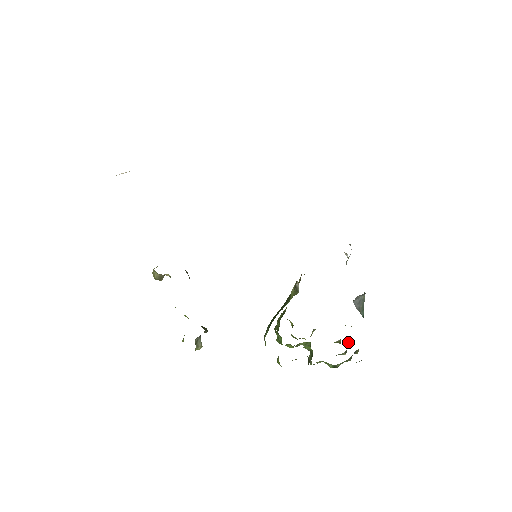
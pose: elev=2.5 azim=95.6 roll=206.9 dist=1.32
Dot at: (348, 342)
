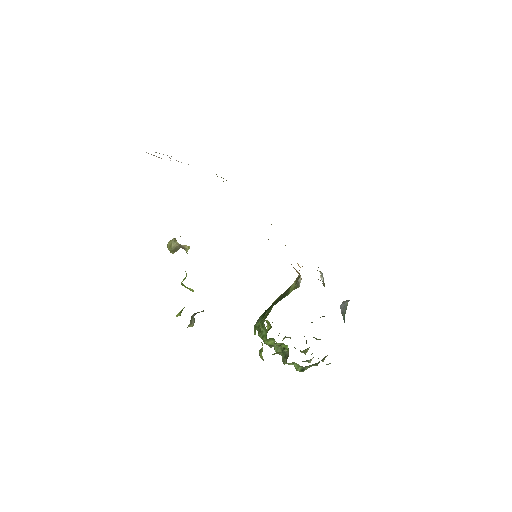
Dot at: (312, 353)
